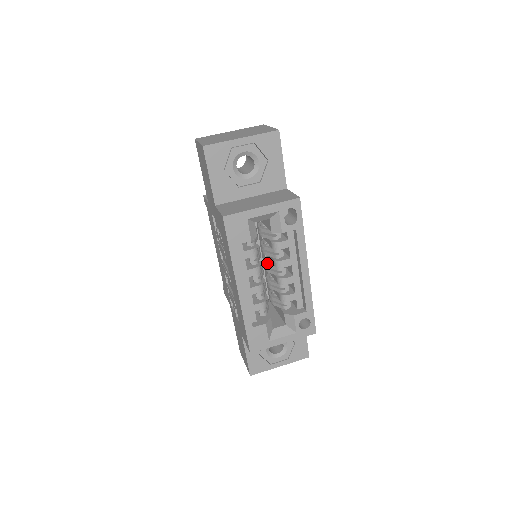
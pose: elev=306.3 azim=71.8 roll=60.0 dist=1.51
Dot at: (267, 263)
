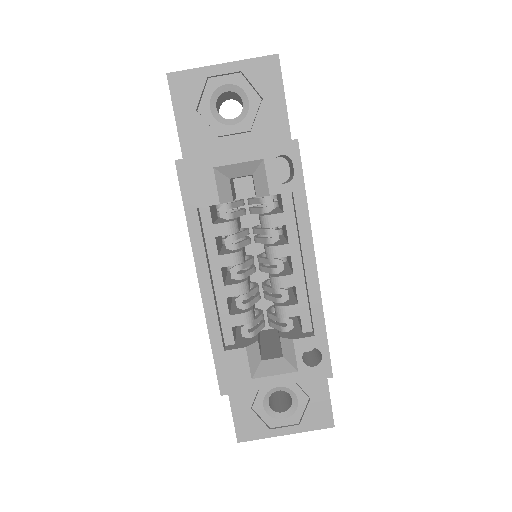
Dot at: (260, 256)
